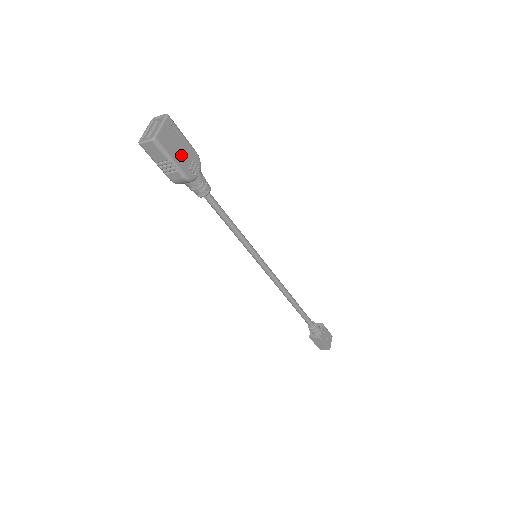
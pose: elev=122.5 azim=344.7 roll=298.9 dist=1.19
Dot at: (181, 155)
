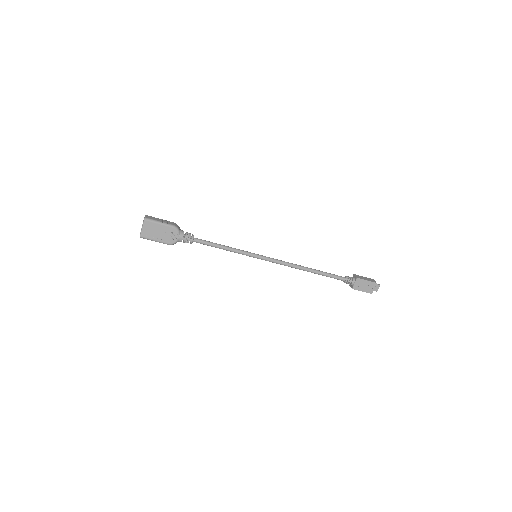
Dot at: (161, 235)
